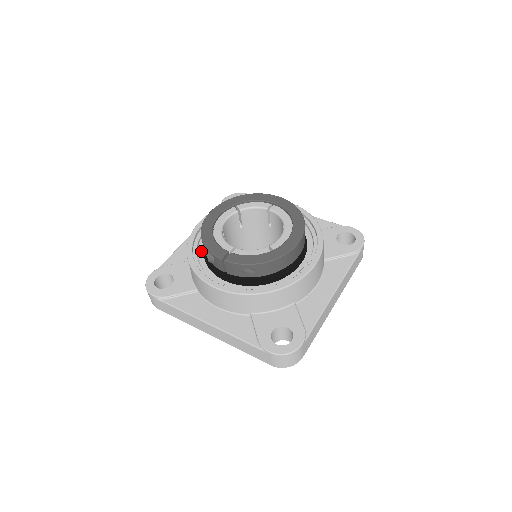
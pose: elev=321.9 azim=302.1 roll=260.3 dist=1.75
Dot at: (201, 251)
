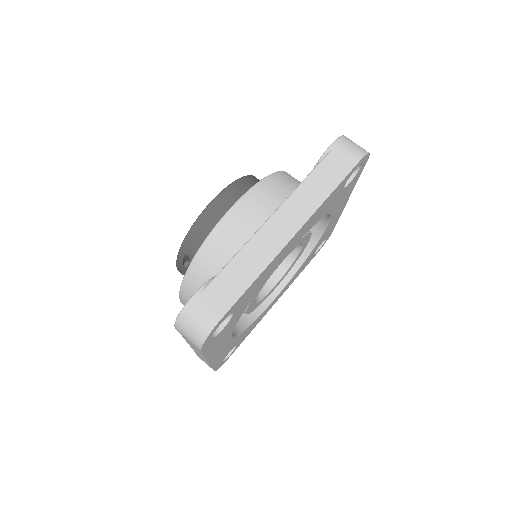
Dot at: occluded
